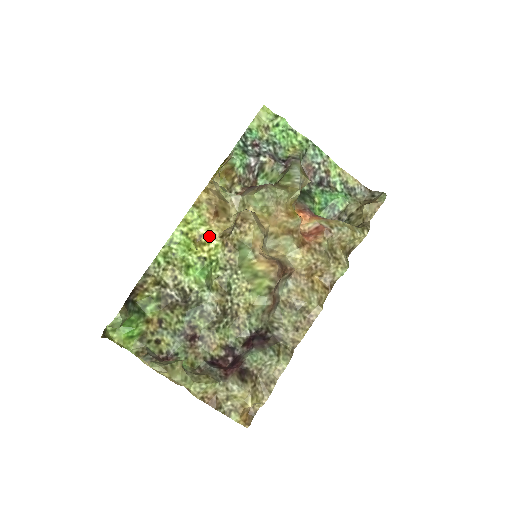
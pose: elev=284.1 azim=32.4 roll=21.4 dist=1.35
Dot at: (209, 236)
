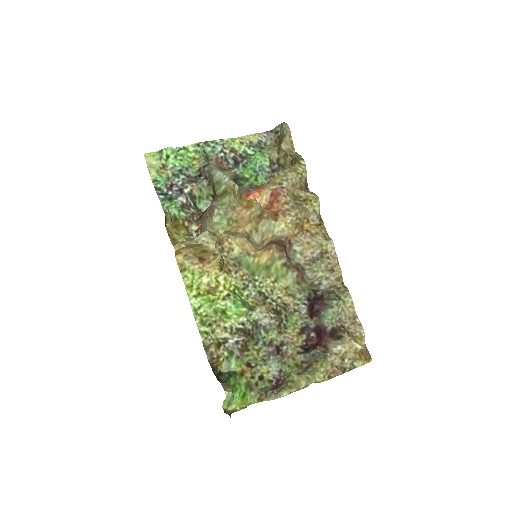
Dot at: (213, 279)
